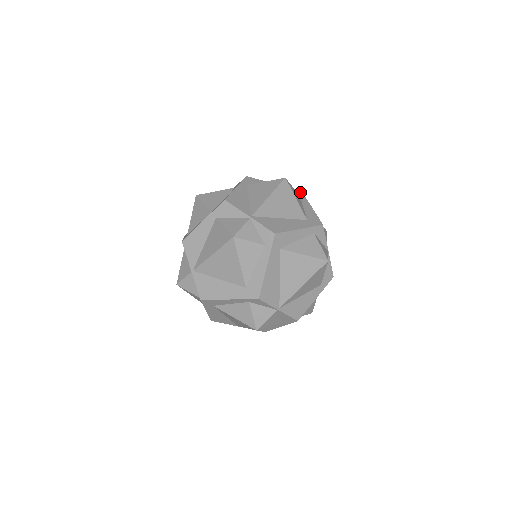
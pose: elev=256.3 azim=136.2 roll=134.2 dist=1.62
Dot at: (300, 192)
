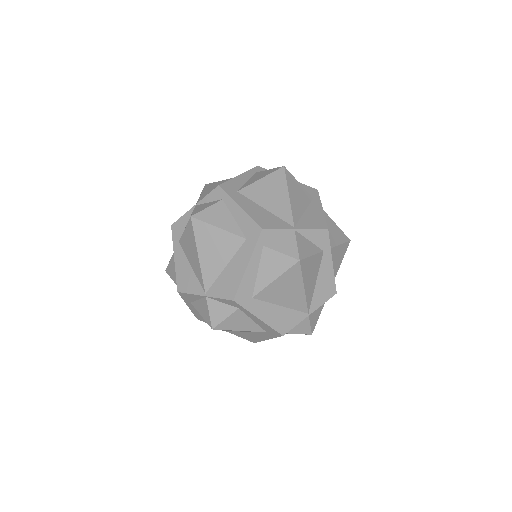
Dot at: (219, 190)
